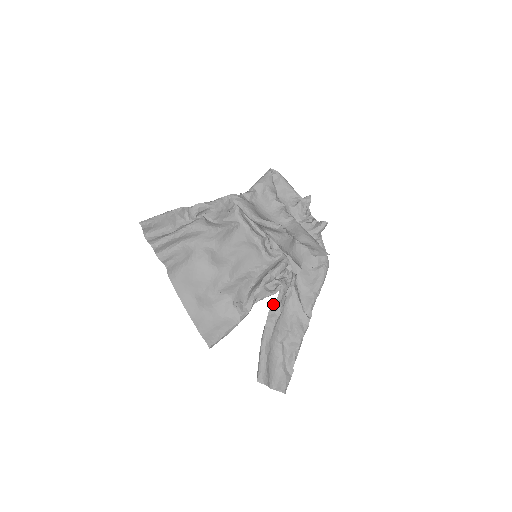
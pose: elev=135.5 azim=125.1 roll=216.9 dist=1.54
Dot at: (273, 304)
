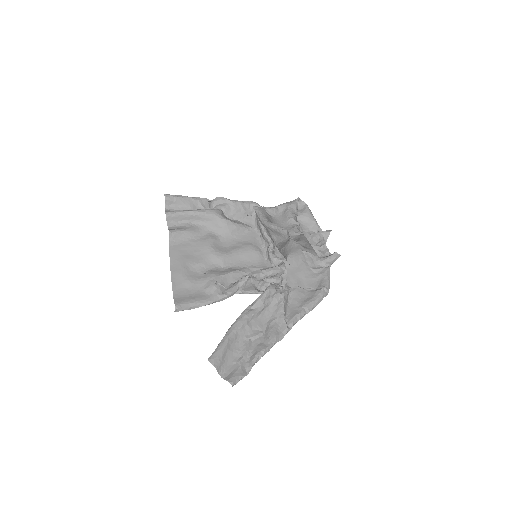
Dot at: (255, 300)
